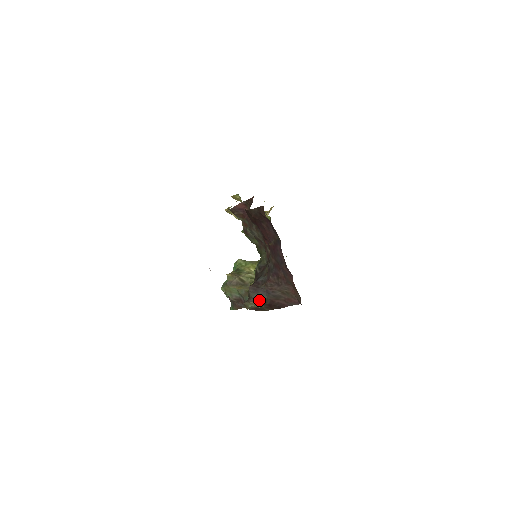
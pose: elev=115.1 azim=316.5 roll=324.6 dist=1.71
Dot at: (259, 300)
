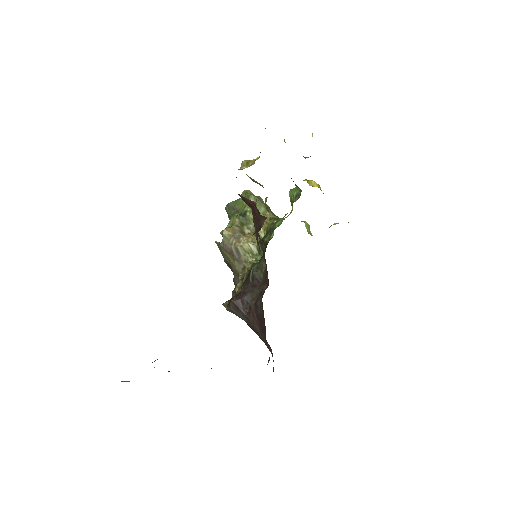
Dot at: (238, 316)
